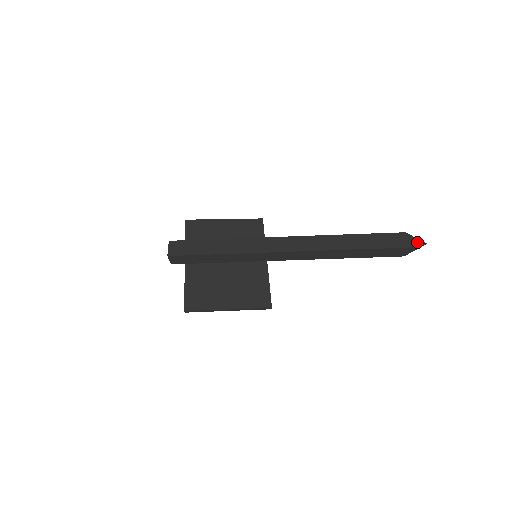
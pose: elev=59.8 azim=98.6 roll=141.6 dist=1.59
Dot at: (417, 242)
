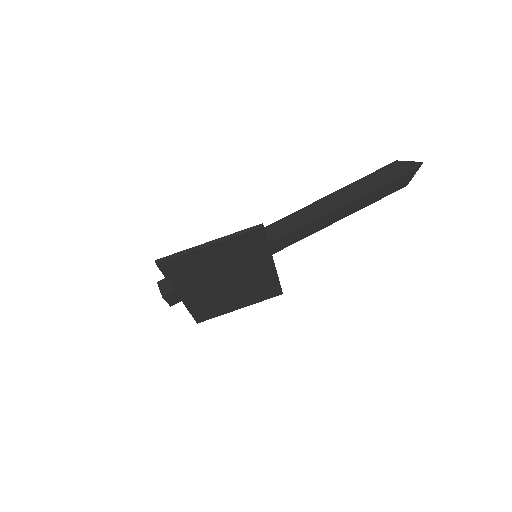
Dot at: occluded
